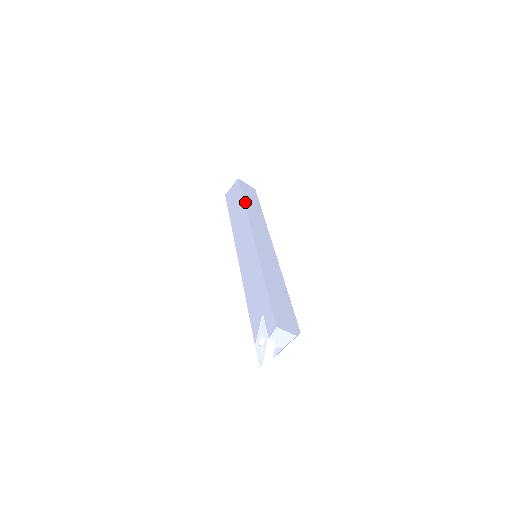
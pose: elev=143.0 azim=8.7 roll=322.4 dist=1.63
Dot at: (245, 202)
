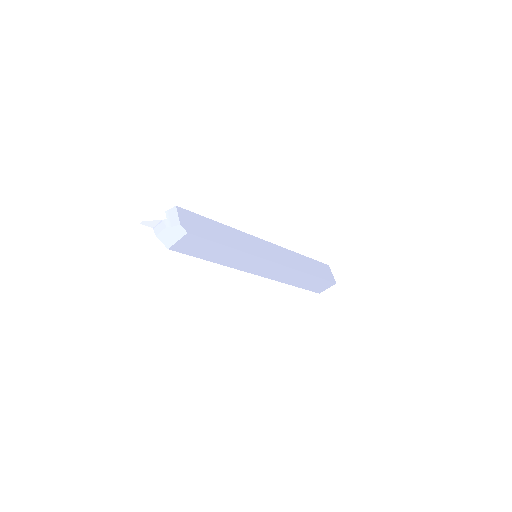
Dot at: (304, 256)
